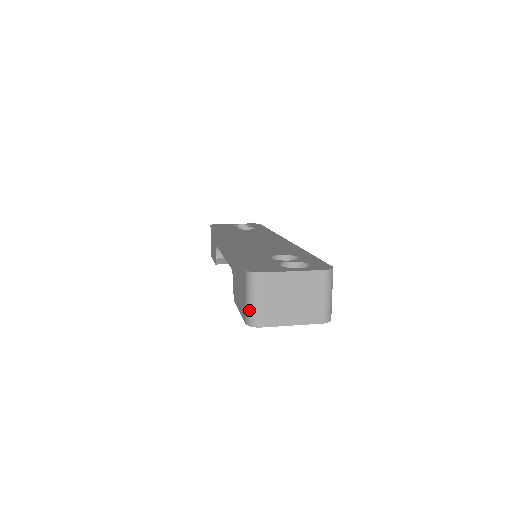
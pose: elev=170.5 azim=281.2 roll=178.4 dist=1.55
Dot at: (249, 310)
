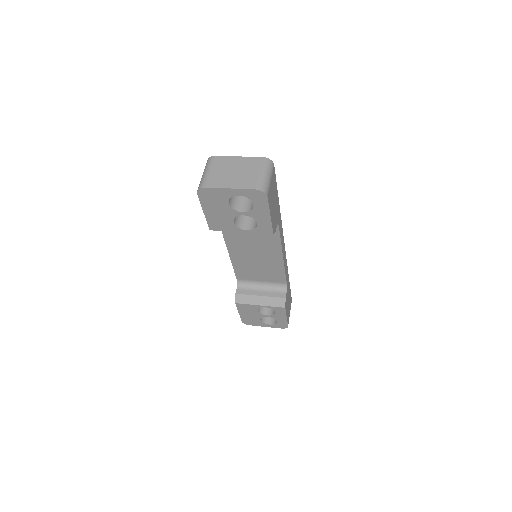
Dot at: (201, 181)
